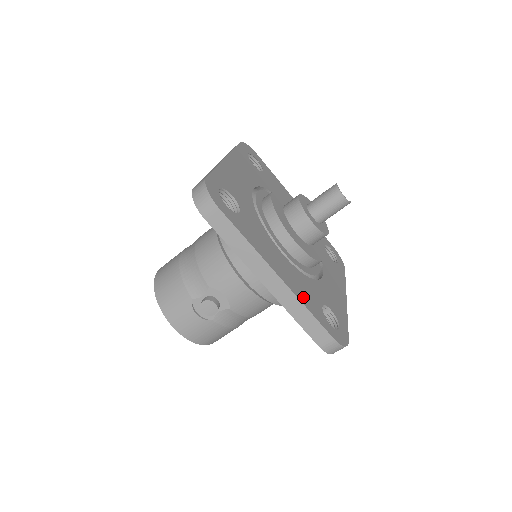
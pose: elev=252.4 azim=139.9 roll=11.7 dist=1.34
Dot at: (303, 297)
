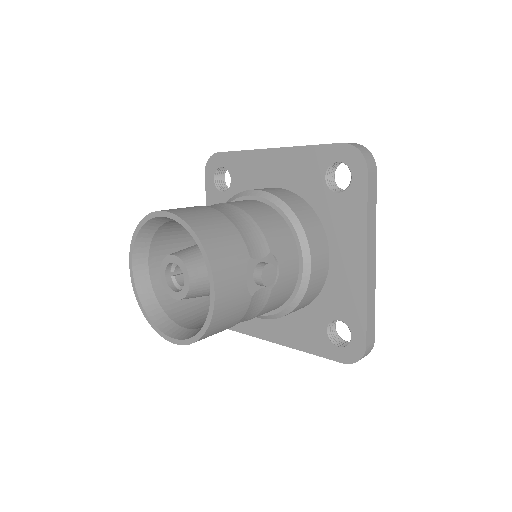
Dot at: occluded
